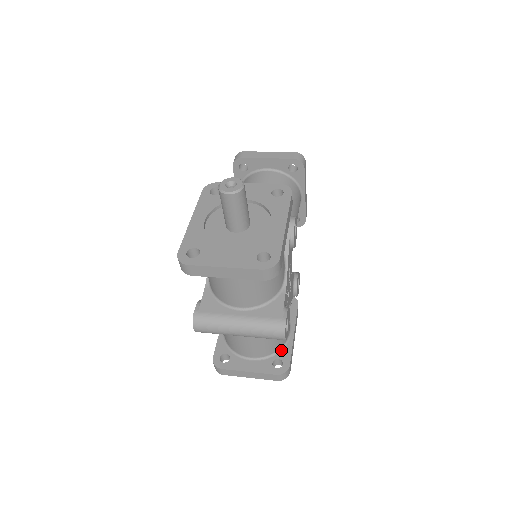
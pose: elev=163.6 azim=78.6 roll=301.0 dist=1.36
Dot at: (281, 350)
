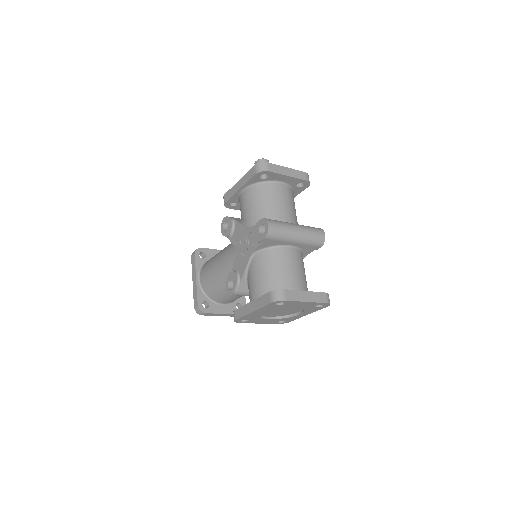
Dot at: occluded
